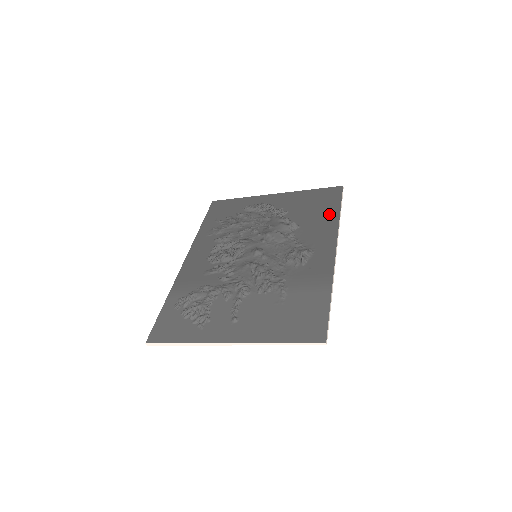
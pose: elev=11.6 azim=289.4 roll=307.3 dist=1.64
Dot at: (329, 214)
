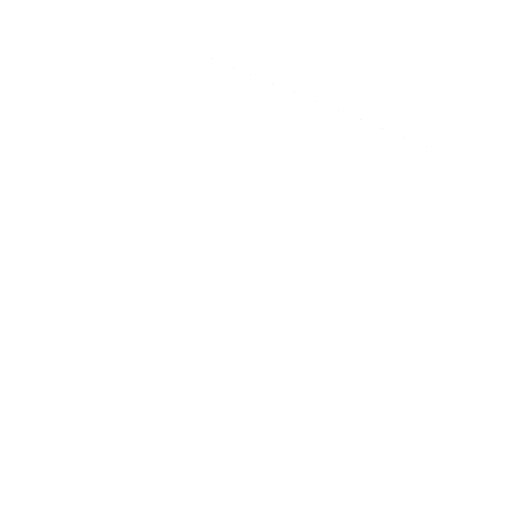
Dot at: (313, 347)
